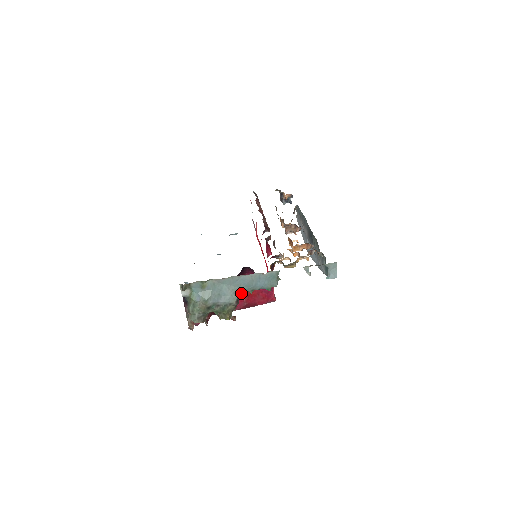
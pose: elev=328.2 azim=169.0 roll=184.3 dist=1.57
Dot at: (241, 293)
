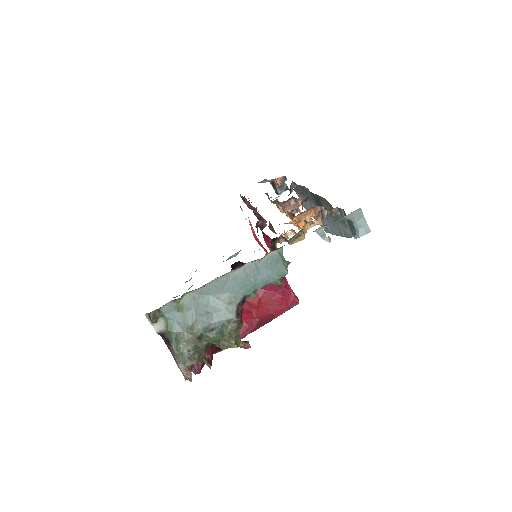
Dot at: (239, 300)
